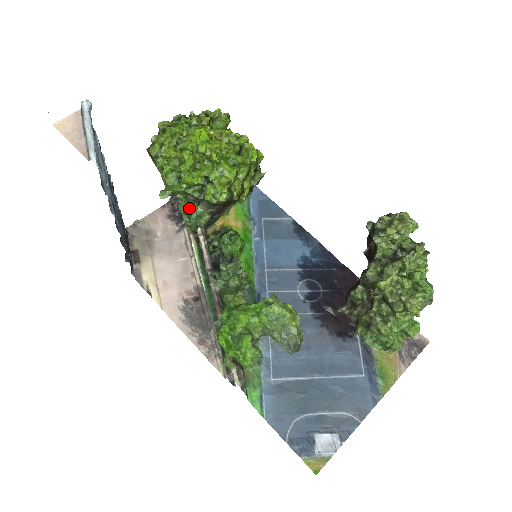
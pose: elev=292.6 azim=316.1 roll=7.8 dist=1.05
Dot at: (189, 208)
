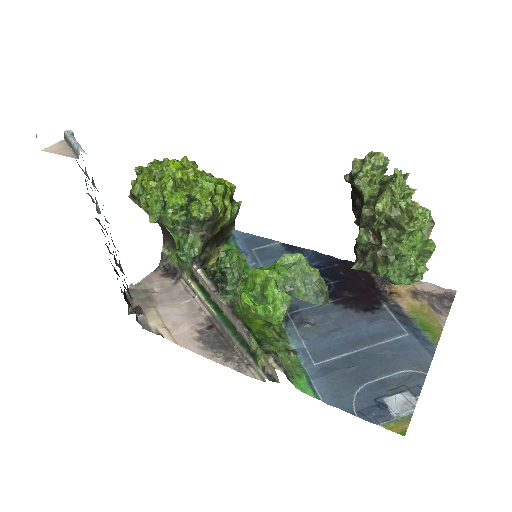
Dot at: (180, 242)
